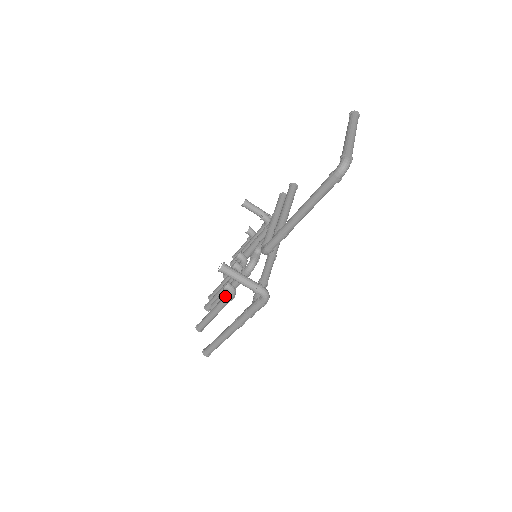
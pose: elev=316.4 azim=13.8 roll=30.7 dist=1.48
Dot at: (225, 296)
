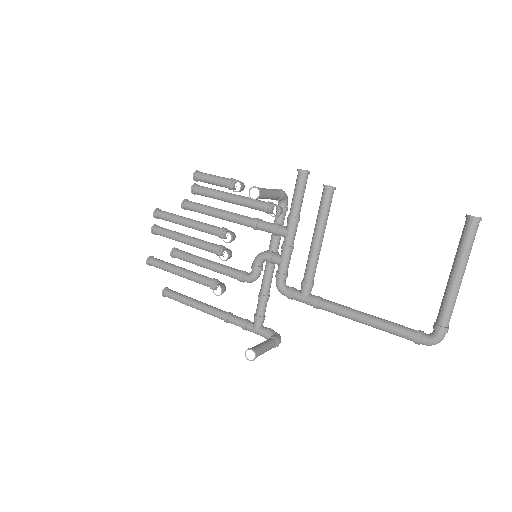
Dot at: (210, 287)
